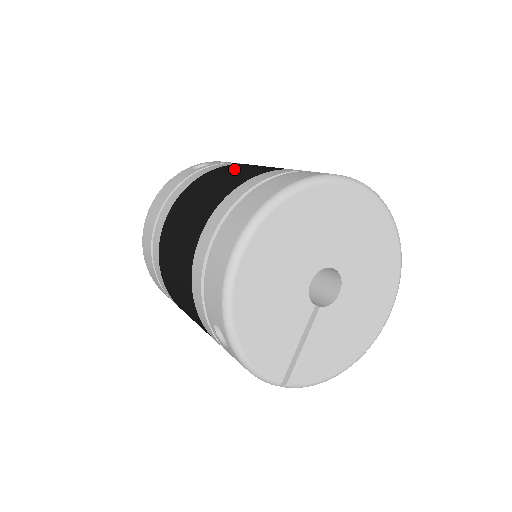
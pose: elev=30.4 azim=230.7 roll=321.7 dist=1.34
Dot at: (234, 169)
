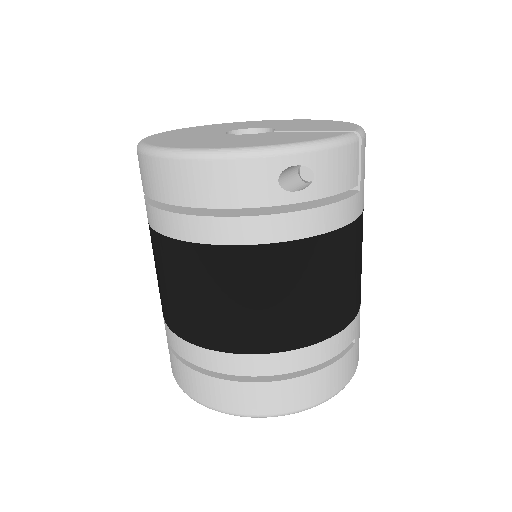
Dot at: (301, 284)
